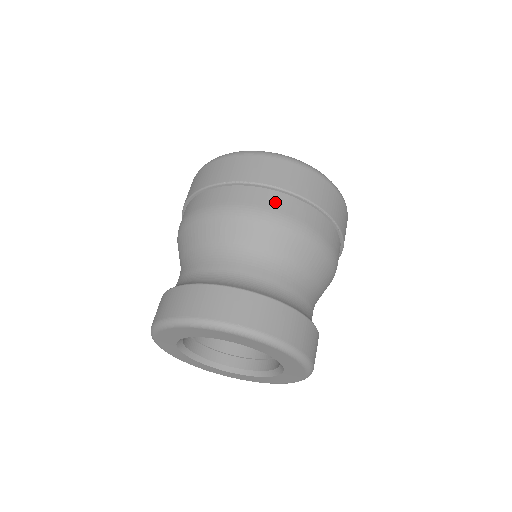
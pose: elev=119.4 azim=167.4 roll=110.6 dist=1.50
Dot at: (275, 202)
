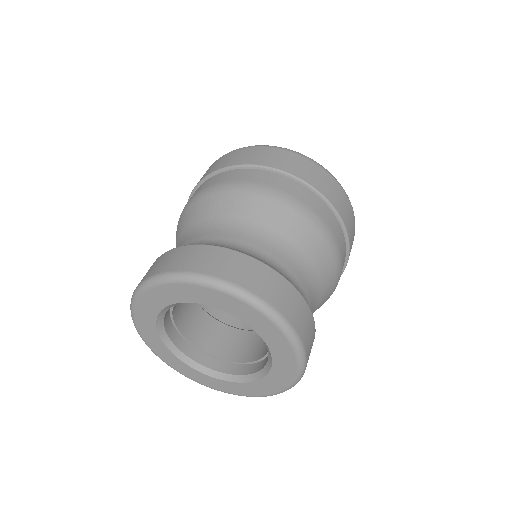
Dot at: (202, 187)
